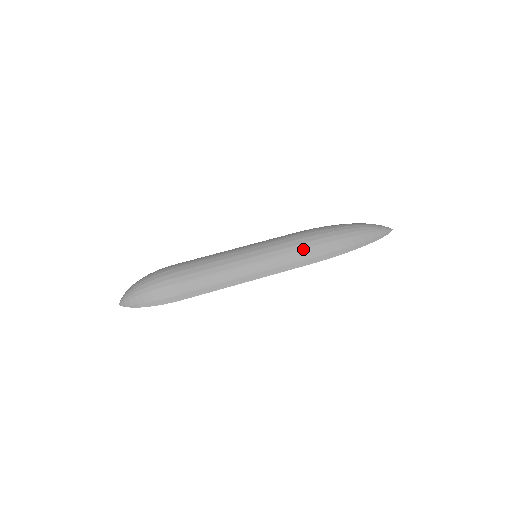
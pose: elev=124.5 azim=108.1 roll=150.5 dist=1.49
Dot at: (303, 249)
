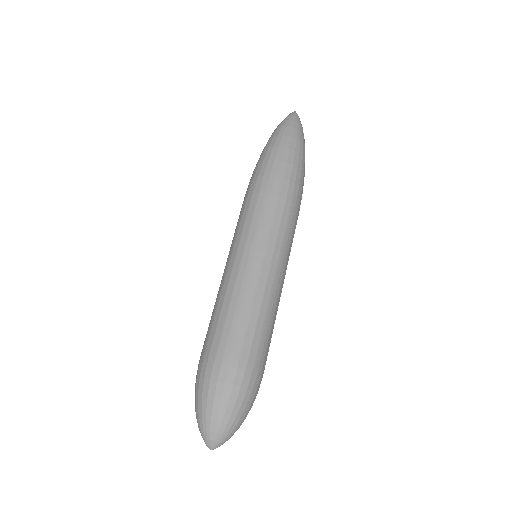
Dot at: (290, 208)
